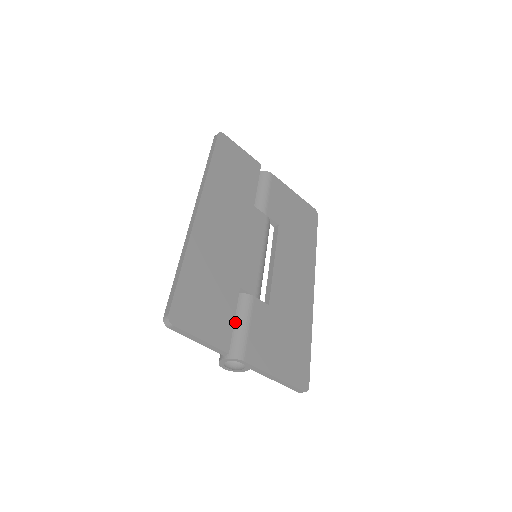
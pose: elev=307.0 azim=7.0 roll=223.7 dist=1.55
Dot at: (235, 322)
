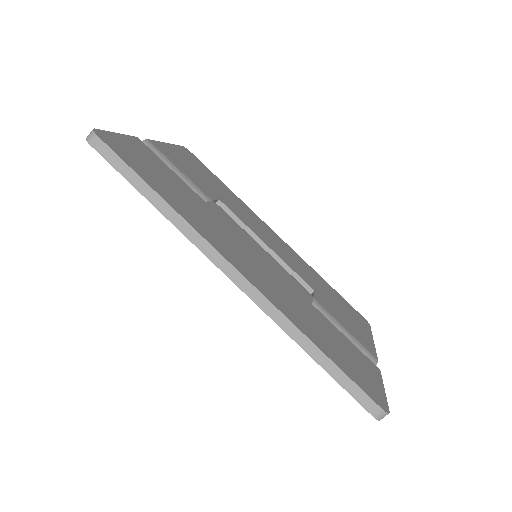
Dot at: occluded
